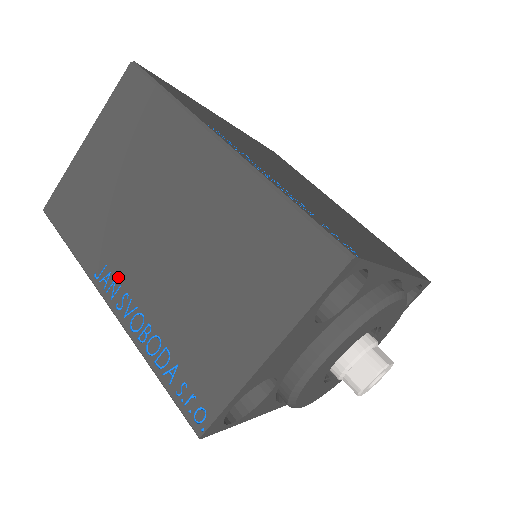
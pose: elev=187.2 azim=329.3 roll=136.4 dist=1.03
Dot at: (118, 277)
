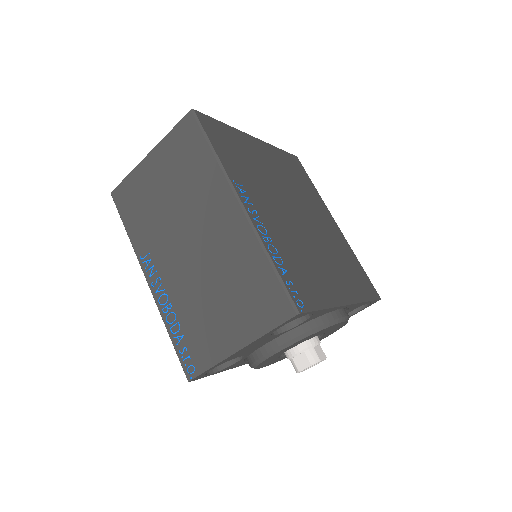
Dot at: (156, 265)
